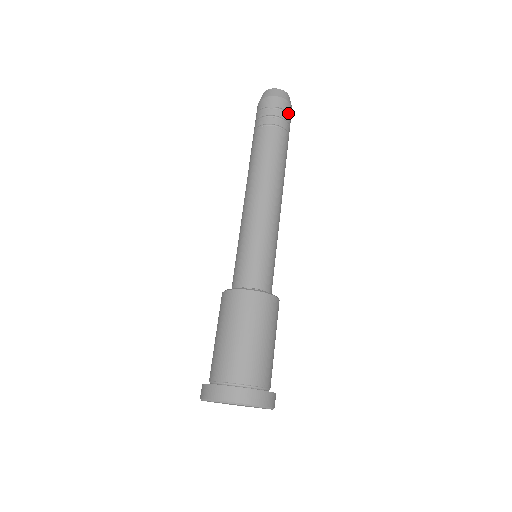
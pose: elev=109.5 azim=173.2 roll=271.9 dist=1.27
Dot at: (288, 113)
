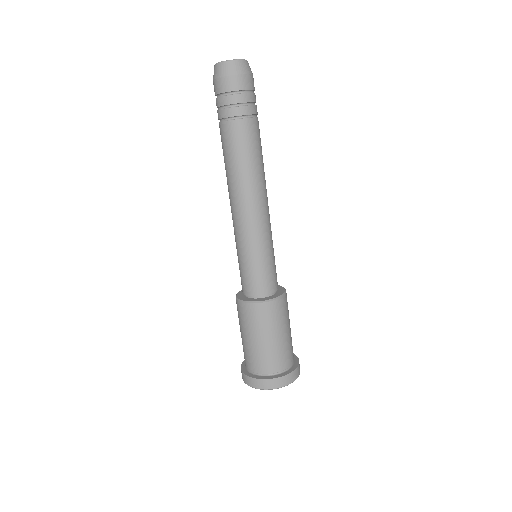
Dot at: (245, 90)
